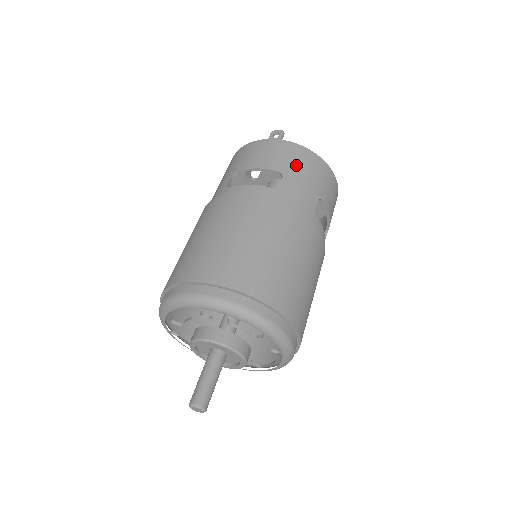
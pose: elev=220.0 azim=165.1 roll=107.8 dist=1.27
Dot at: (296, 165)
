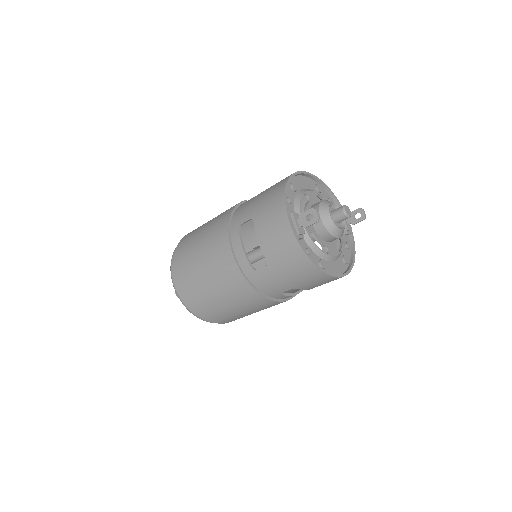
Dot at: (285, 266)
